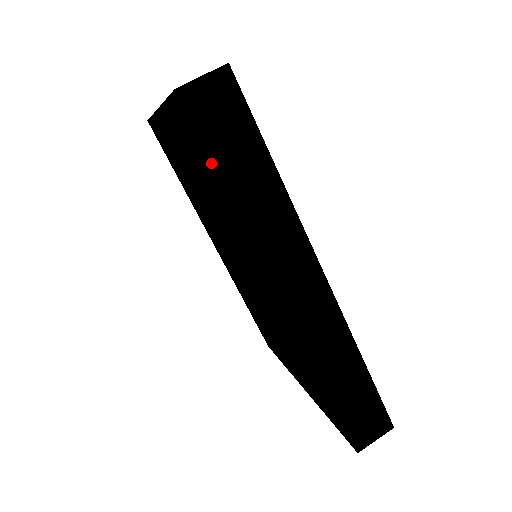
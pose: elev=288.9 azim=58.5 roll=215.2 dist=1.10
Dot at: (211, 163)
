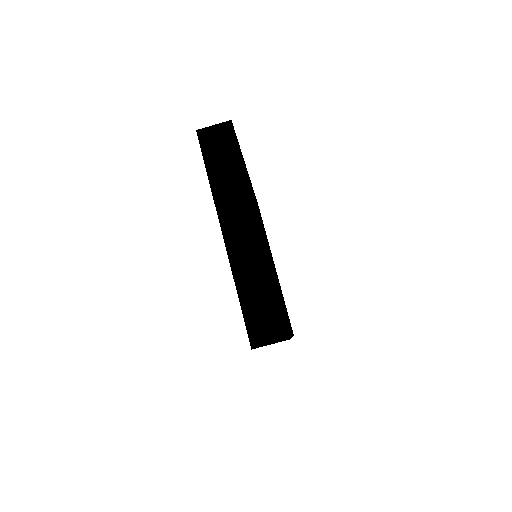
Dot at: occluded
